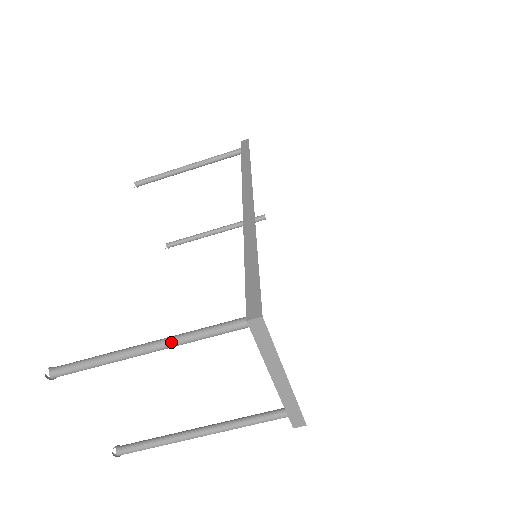
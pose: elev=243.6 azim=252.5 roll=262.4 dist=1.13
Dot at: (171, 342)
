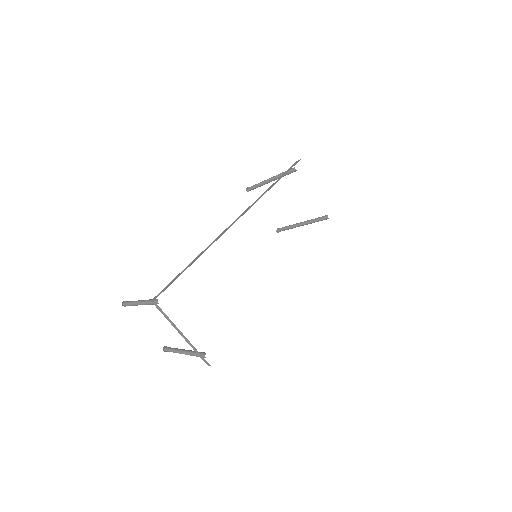
Dot at: (143, 302)
